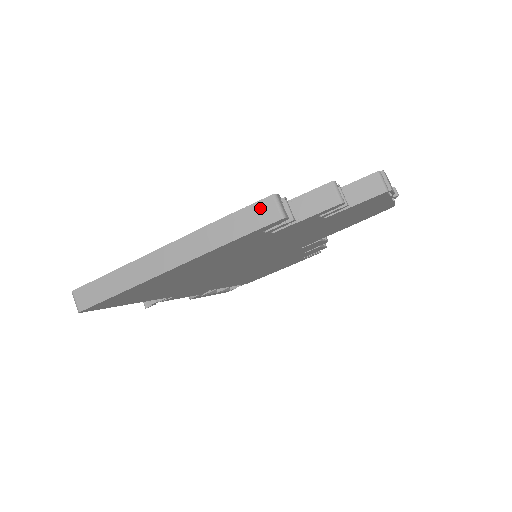
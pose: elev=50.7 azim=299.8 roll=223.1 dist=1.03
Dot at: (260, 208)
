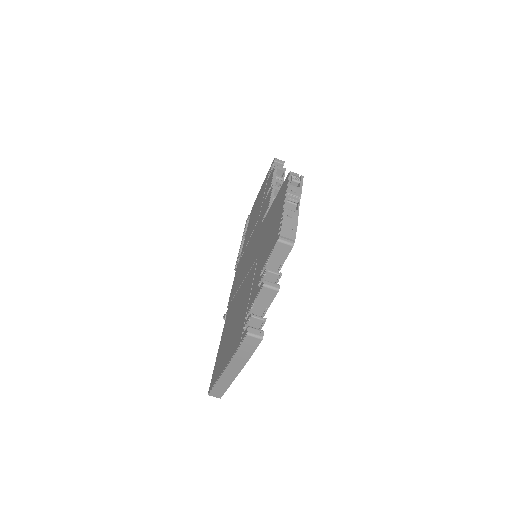
Dot at: (248, 342)
